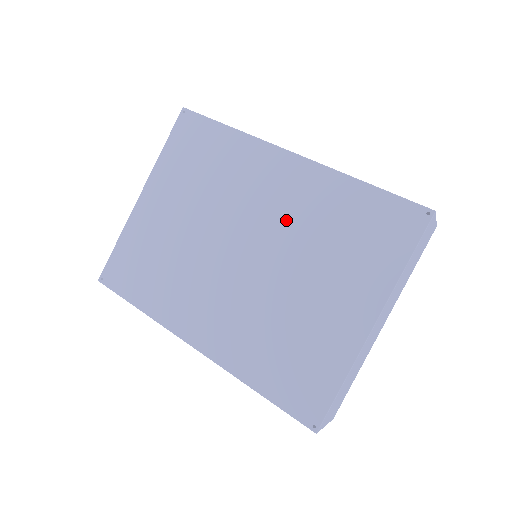
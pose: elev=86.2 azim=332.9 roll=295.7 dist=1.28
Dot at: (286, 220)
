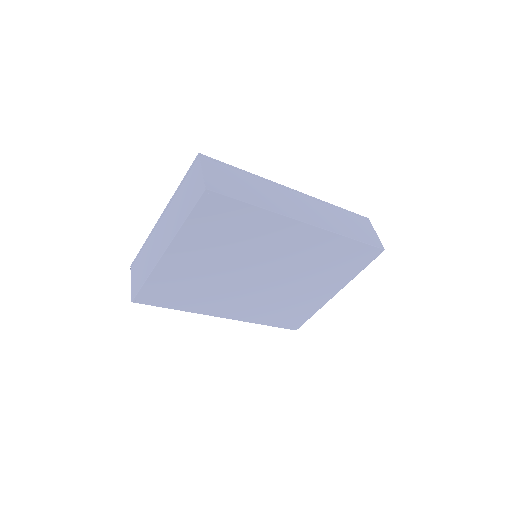
Dot at: (296, 259)
